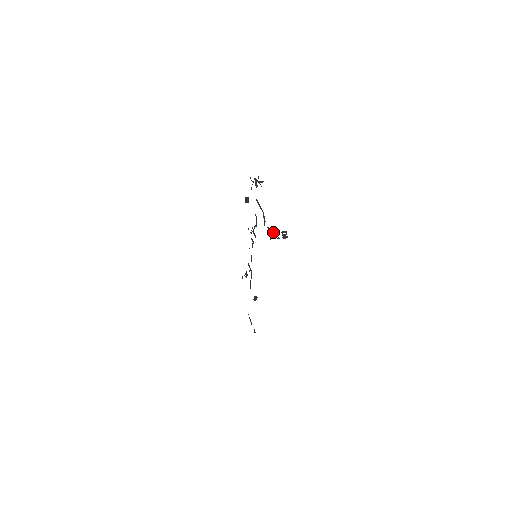
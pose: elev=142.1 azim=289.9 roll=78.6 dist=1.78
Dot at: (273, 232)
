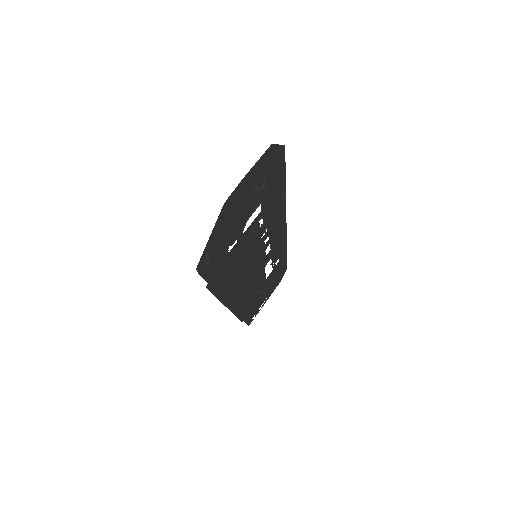
Dot at: (217, 247)
